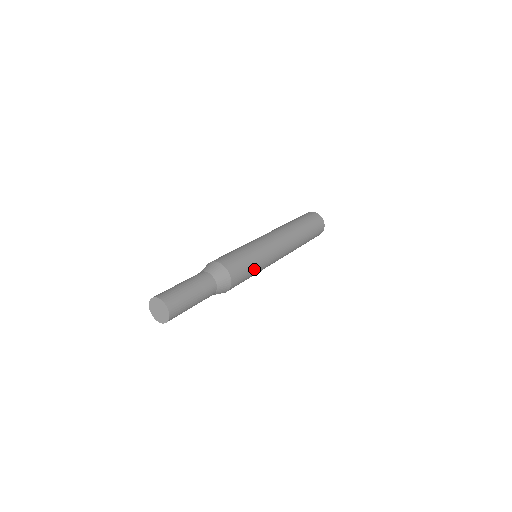
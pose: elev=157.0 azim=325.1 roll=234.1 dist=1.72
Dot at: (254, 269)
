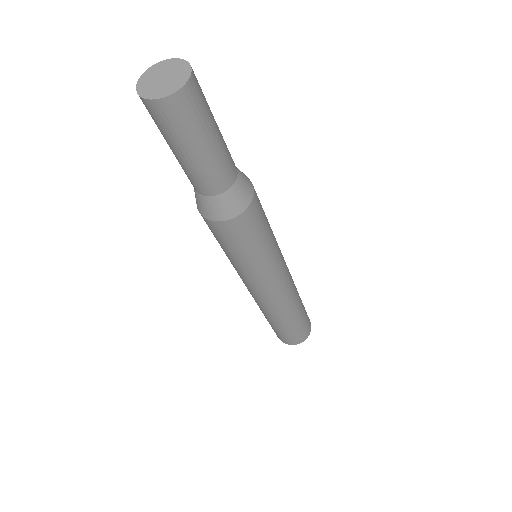
Dot at: occluded
